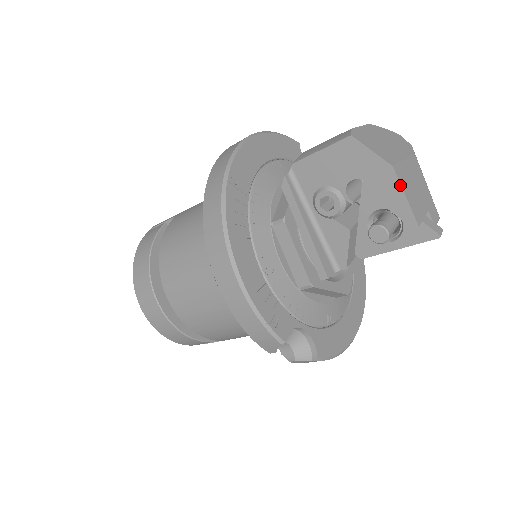
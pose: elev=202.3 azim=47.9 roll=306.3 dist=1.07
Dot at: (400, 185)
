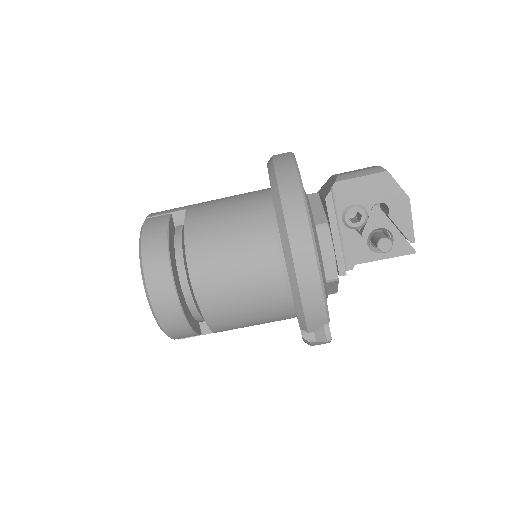
Dot at: (411, 212)
